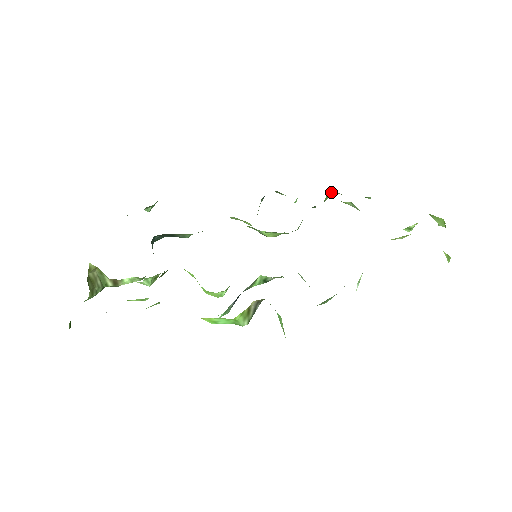
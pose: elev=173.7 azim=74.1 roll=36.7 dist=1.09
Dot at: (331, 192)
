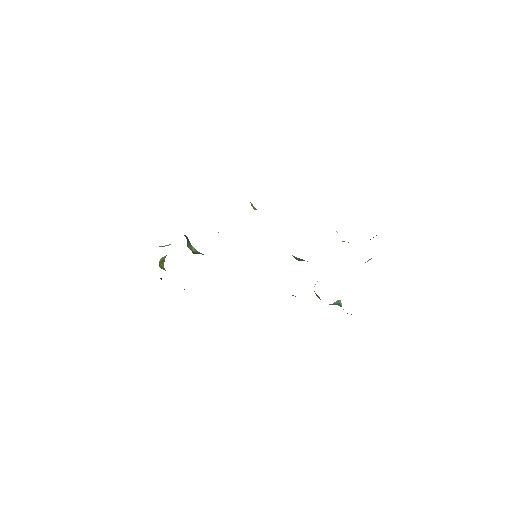
Dot at: occluded
